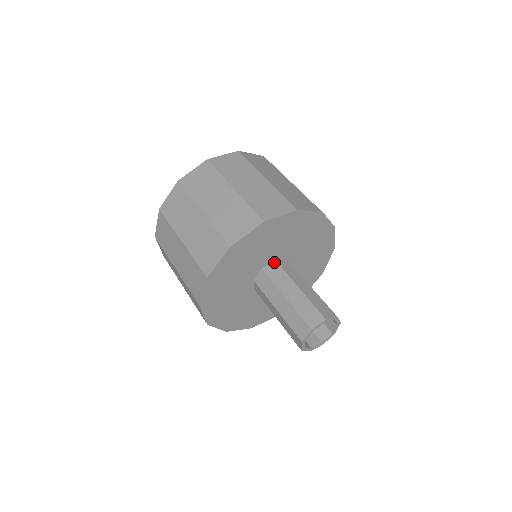
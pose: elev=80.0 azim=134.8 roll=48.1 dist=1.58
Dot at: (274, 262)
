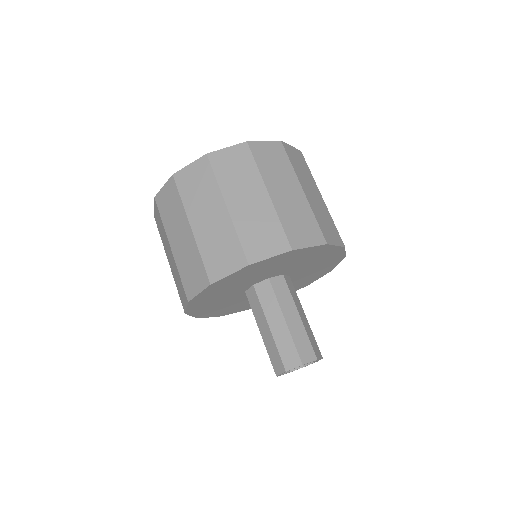
Dot at: (267, 281)
